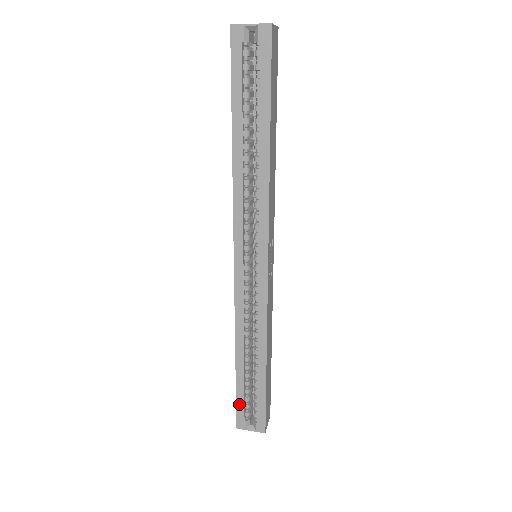
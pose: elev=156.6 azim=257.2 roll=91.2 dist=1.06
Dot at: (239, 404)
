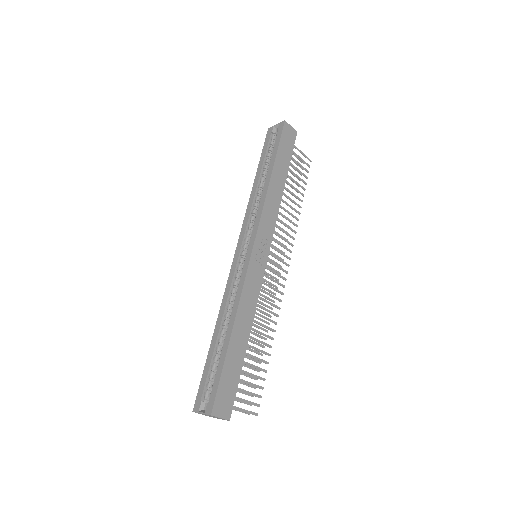
Dot at: (203, 381)
